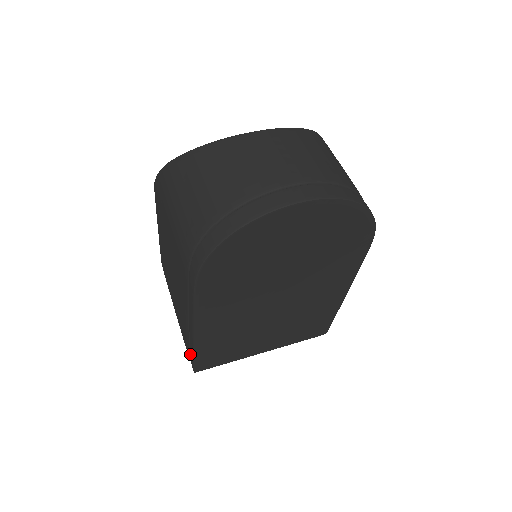
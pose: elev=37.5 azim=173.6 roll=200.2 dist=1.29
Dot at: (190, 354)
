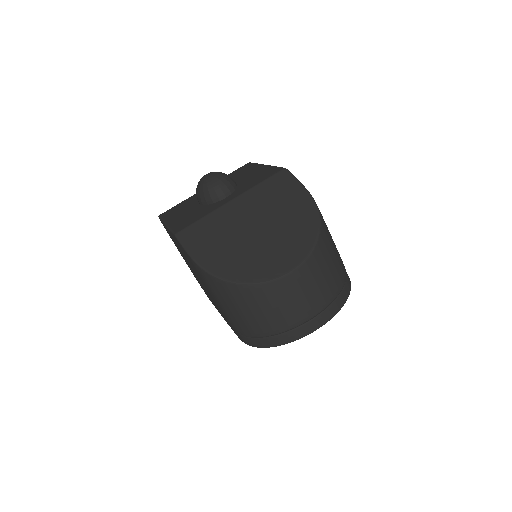
Dot at: occluded
